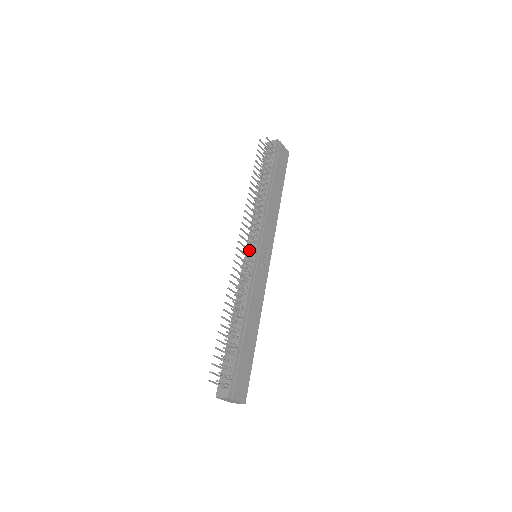
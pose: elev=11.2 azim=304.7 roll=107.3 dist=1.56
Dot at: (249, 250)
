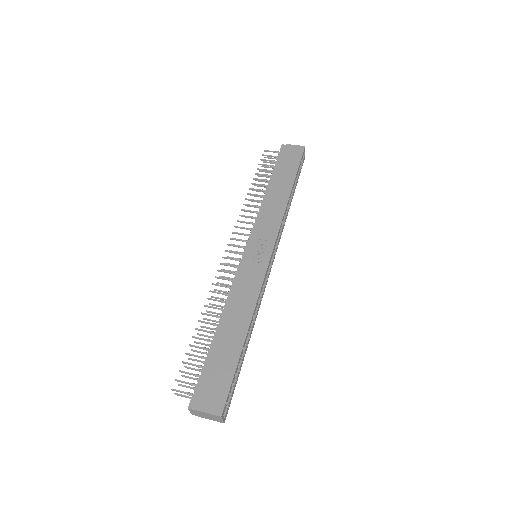
Dot at: (234, 252)
